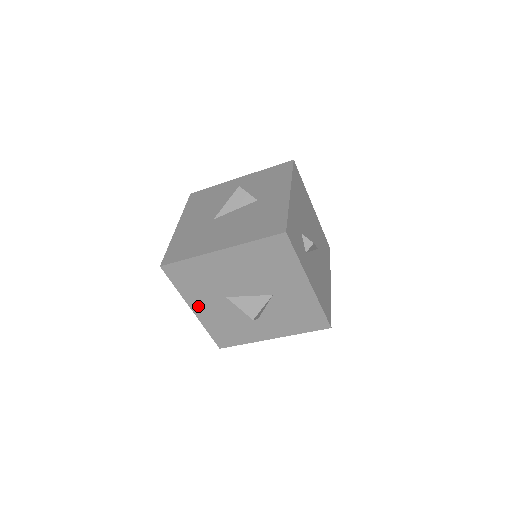
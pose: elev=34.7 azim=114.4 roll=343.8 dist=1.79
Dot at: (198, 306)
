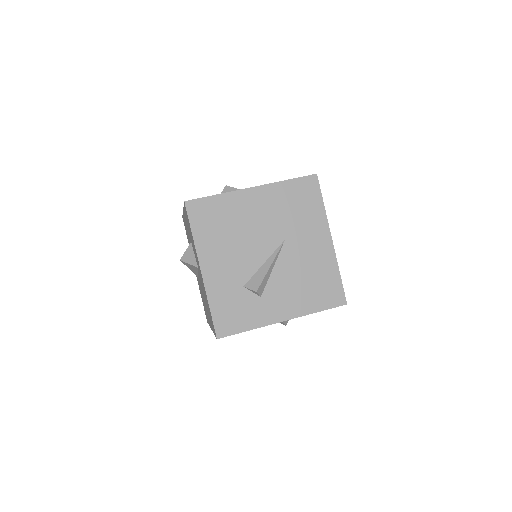
Dot at: occluded
